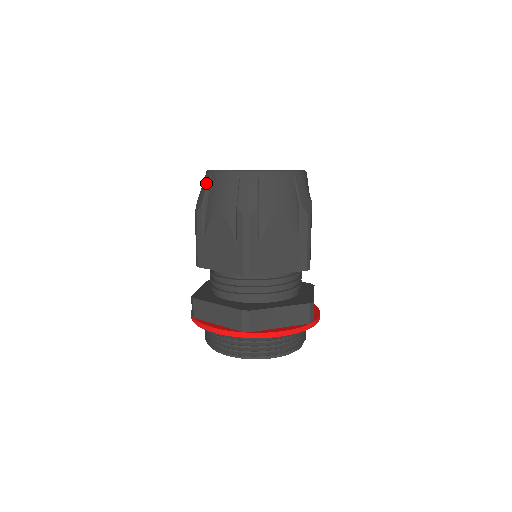
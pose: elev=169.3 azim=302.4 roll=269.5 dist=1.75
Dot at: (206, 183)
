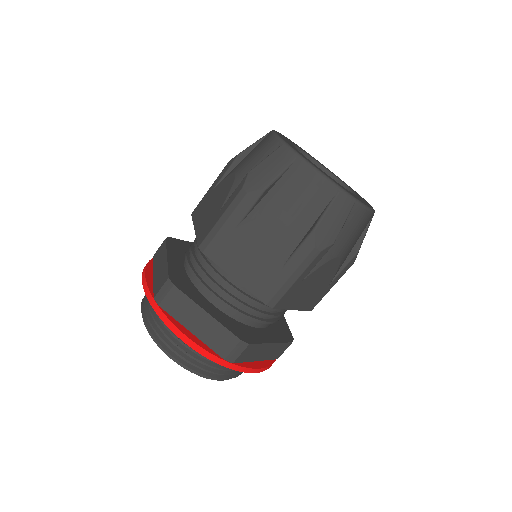
Dot at: (282, 165)
